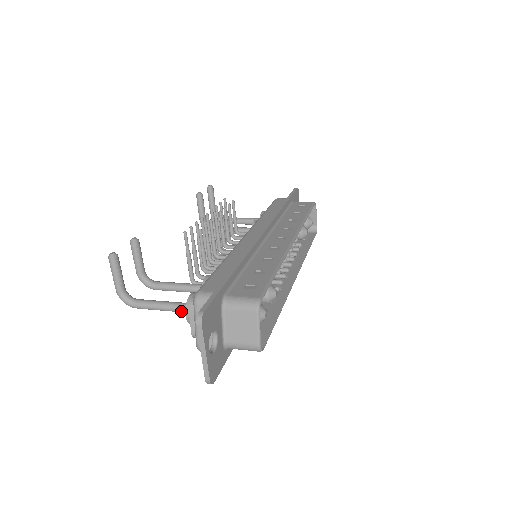
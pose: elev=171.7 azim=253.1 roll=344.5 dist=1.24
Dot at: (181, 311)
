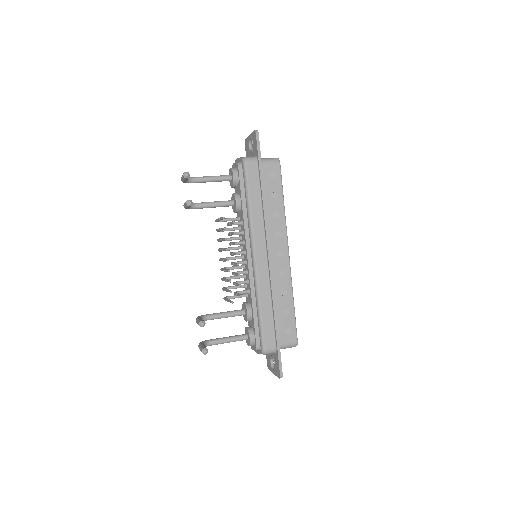
Dot at: (241, 340)
